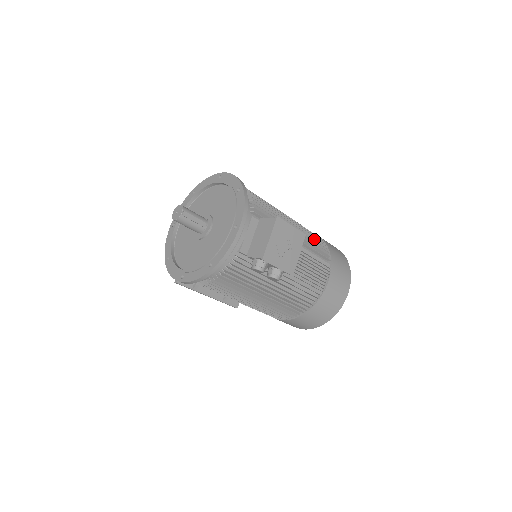
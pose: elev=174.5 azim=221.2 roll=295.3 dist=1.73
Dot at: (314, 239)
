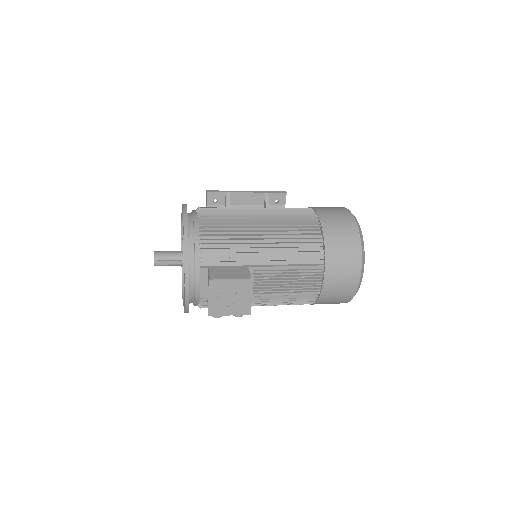
Dot at: (301, 242)
